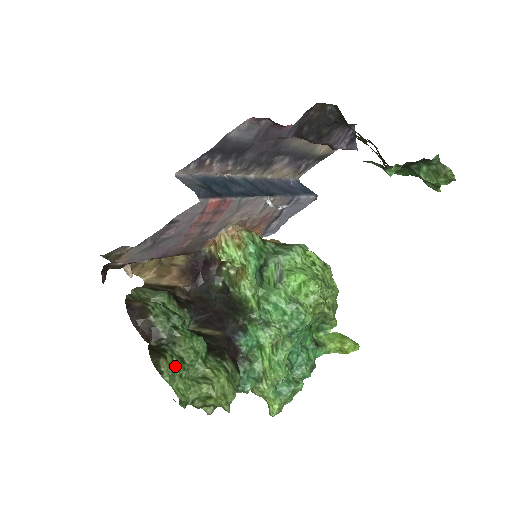
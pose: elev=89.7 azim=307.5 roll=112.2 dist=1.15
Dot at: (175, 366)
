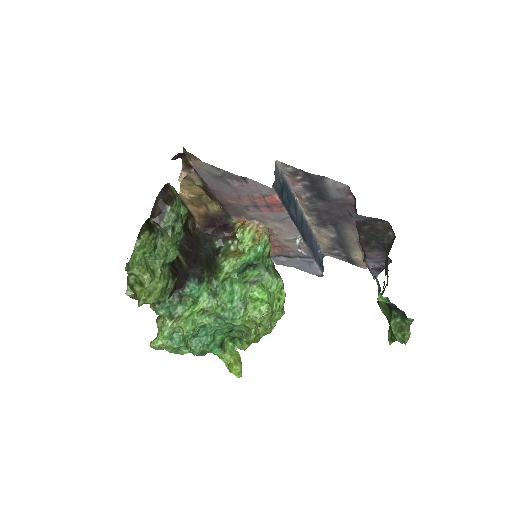
Dot at: (149, 245)
